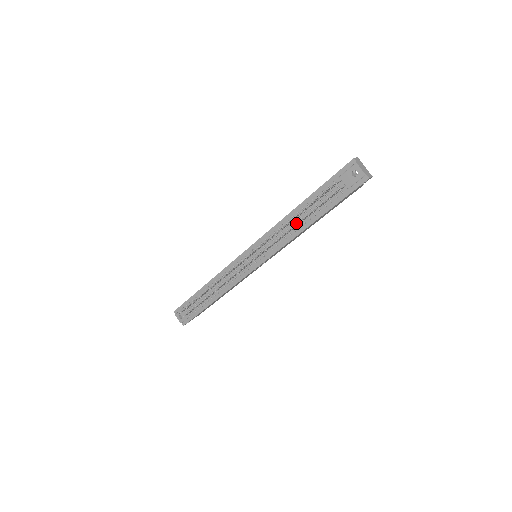
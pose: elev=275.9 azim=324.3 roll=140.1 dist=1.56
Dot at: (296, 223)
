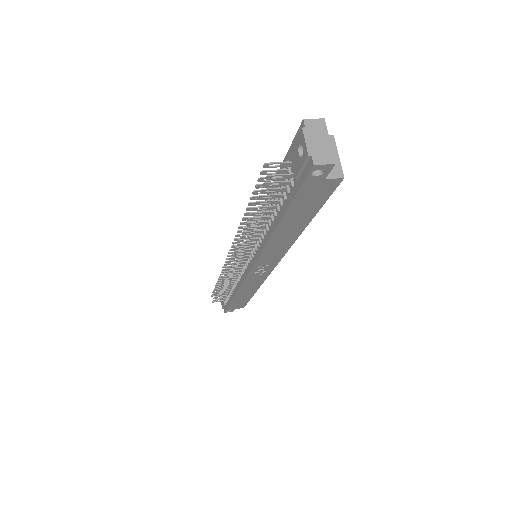
Dot at: occluded
